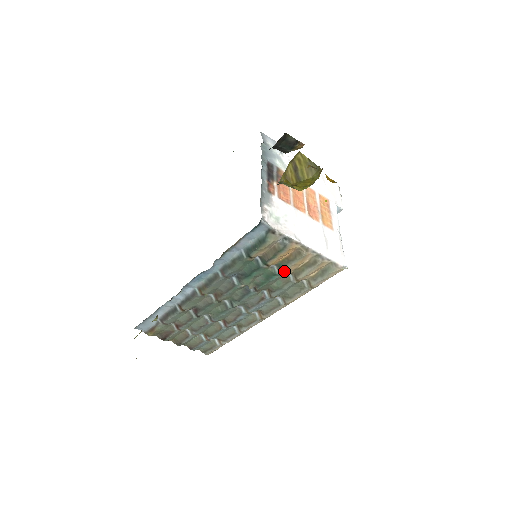
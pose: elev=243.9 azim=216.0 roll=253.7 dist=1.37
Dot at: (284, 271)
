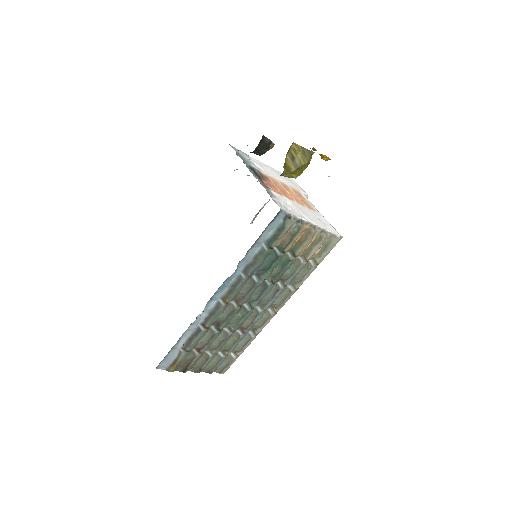
Dot at: (297, 254)
